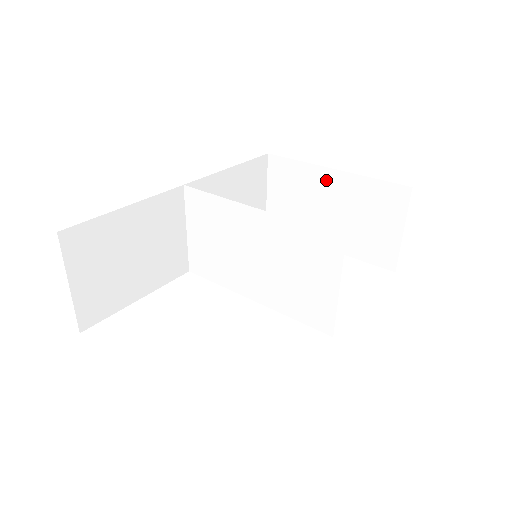
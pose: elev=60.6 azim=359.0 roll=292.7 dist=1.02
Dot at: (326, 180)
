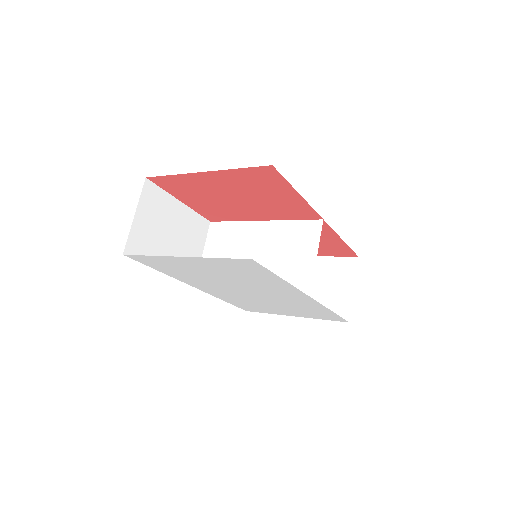
Dot at: occluded
